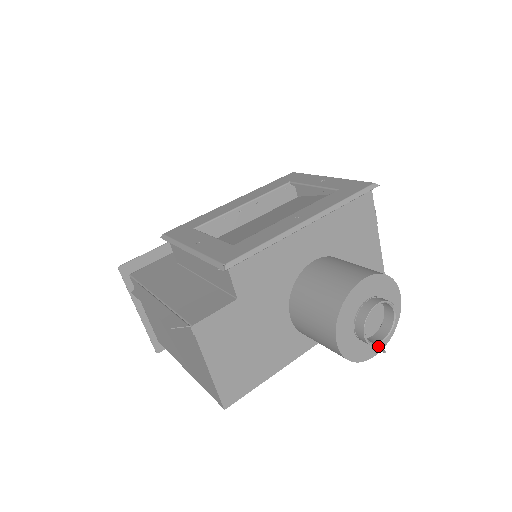
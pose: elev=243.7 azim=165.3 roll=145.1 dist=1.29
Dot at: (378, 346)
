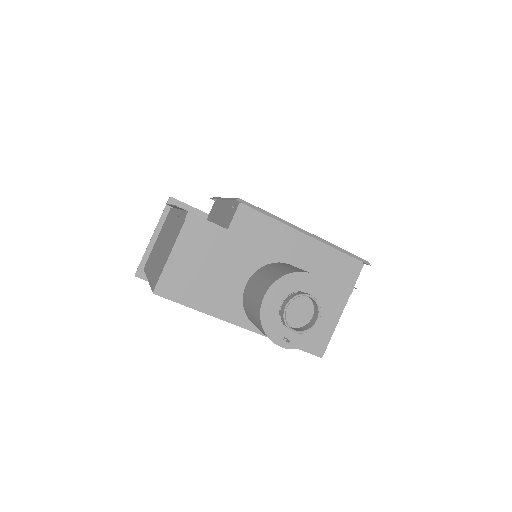
Dot at: (288, 338)
